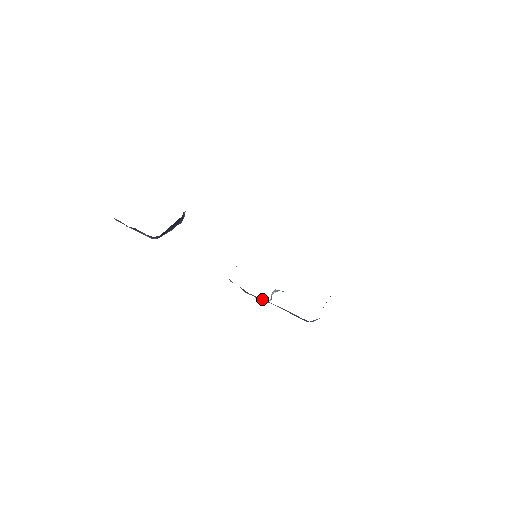
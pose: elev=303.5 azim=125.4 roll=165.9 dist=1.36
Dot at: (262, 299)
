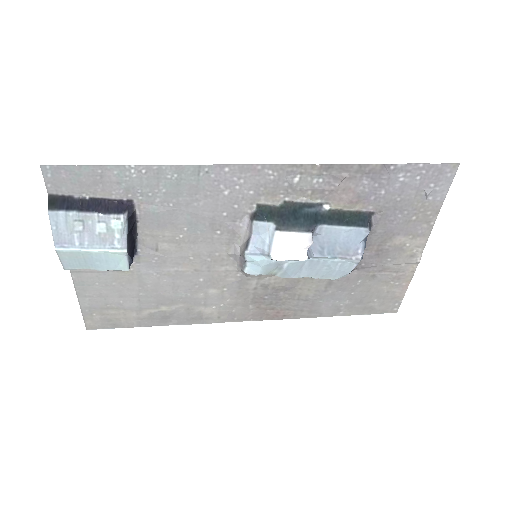
Dot at: (308, 212)
